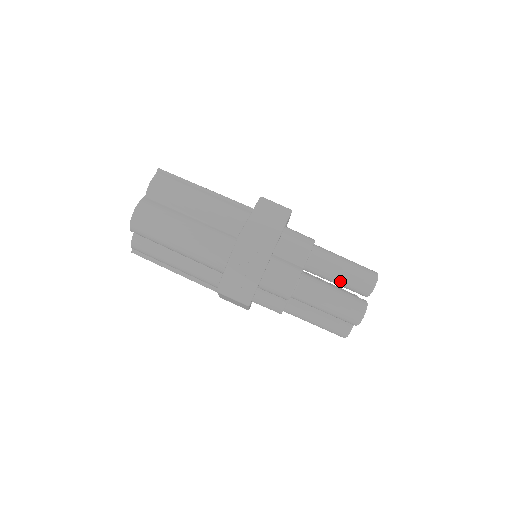
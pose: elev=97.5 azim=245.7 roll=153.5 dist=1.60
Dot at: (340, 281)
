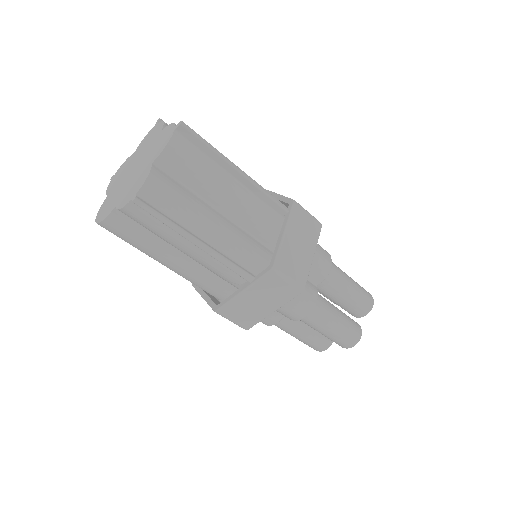
Dot at: occluded
